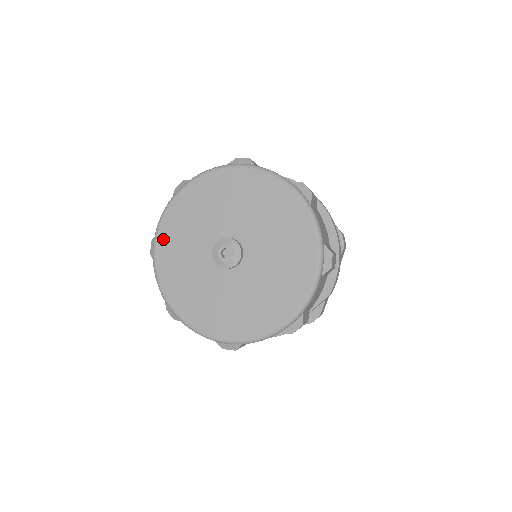
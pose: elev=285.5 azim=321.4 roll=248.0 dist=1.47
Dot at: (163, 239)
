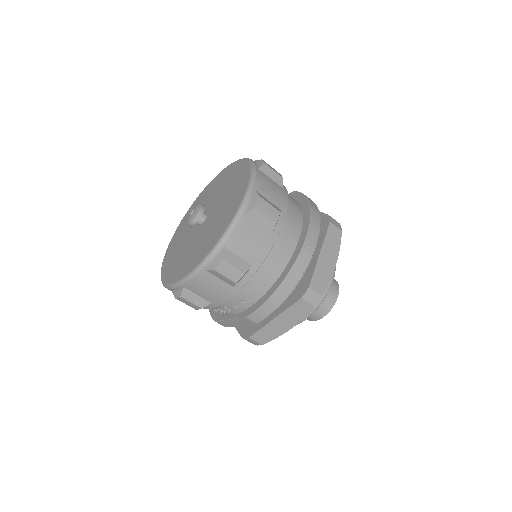
Dot at: (204, 191)
